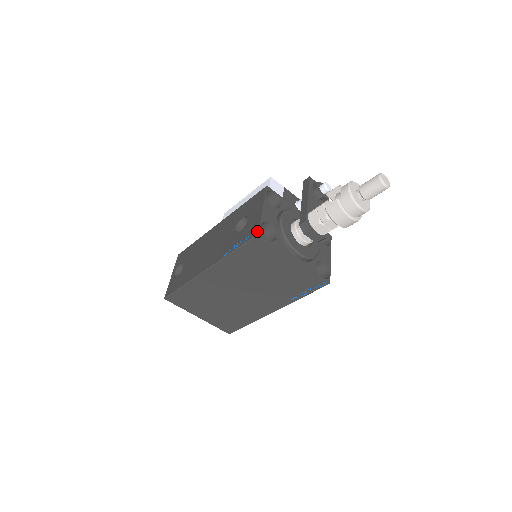
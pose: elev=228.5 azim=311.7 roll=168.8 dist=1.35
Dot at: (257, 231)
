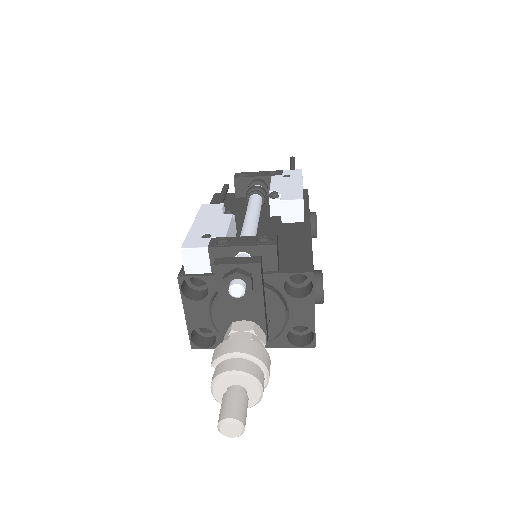
Dot at: (191, 343)
